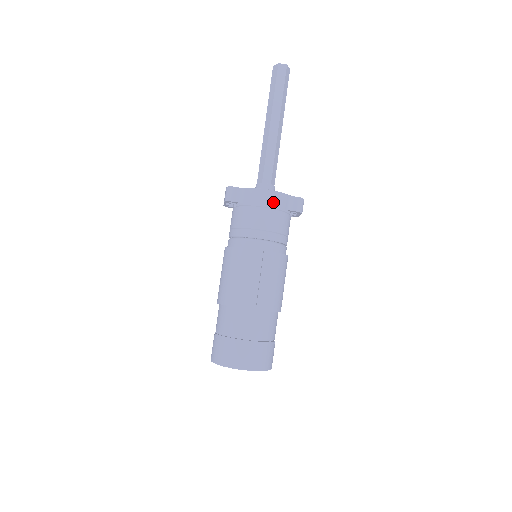
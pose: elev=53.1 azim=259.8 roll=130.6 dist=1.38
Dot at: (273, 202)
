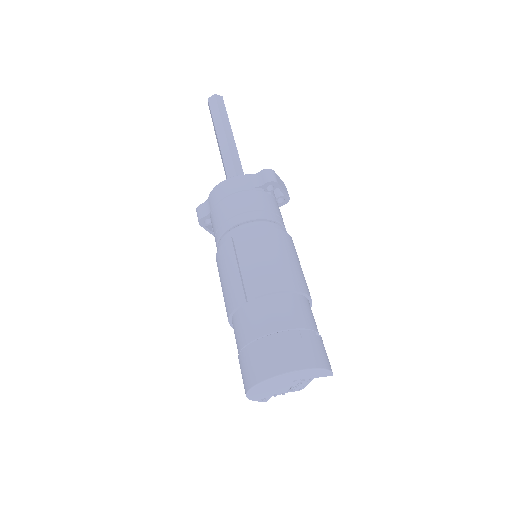
Dot at: (232, 188)
